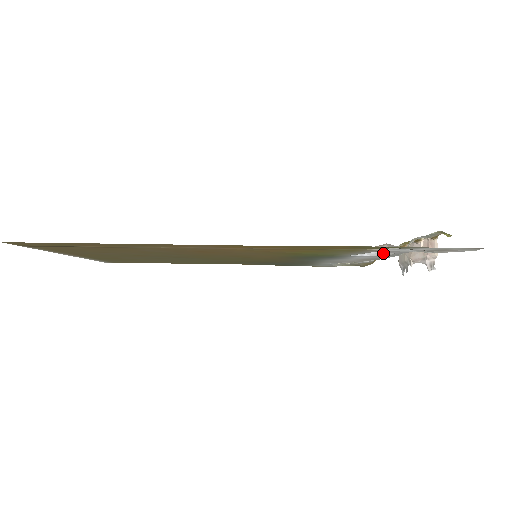
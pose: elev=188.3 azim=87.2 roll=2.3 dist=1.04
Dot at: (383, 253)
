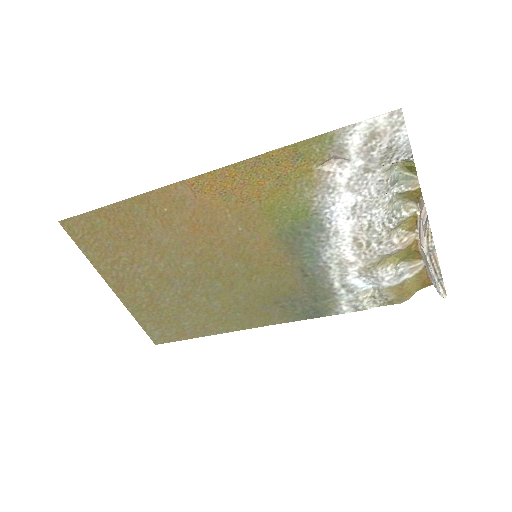
Dot at: (355, 199)
